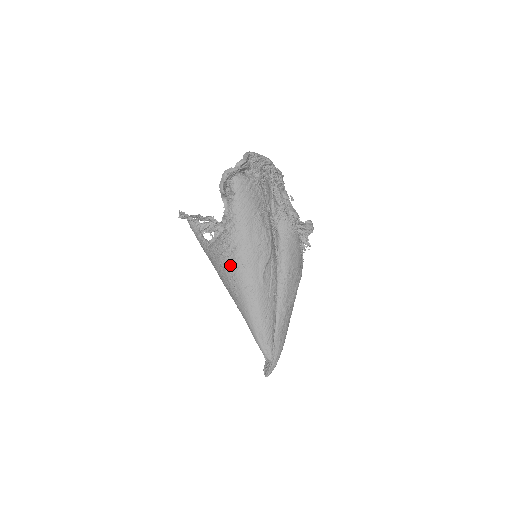
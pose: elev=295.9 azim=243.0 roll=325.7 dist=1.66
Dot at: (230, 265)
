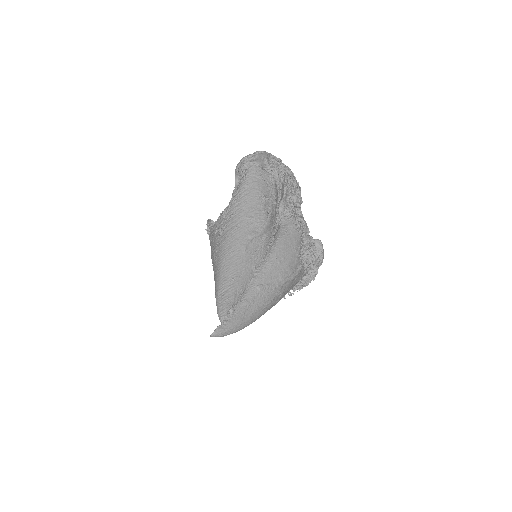
Dot at: (221, 231)
